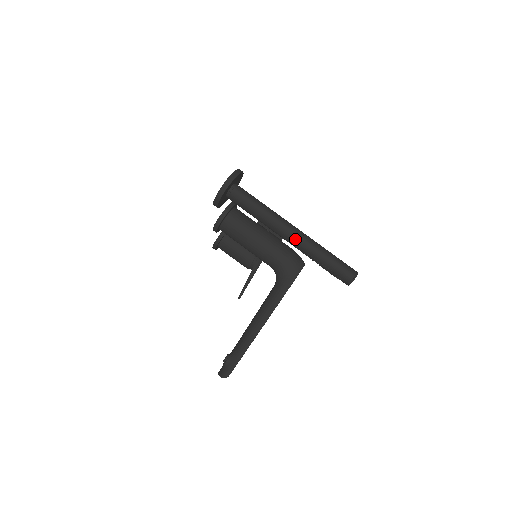
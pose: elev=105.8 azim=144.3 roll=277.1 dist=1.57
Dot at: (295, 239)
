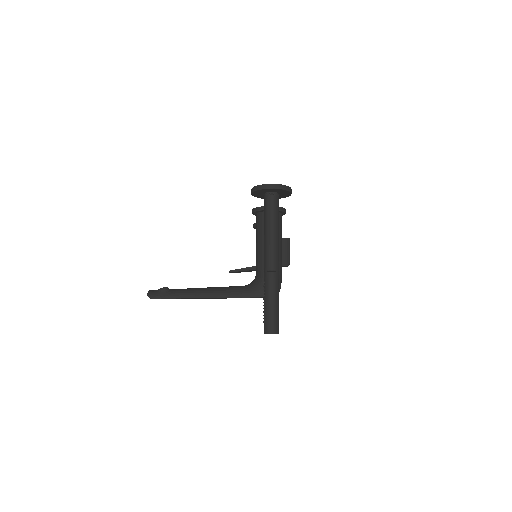
Dot at: (268, 267)
